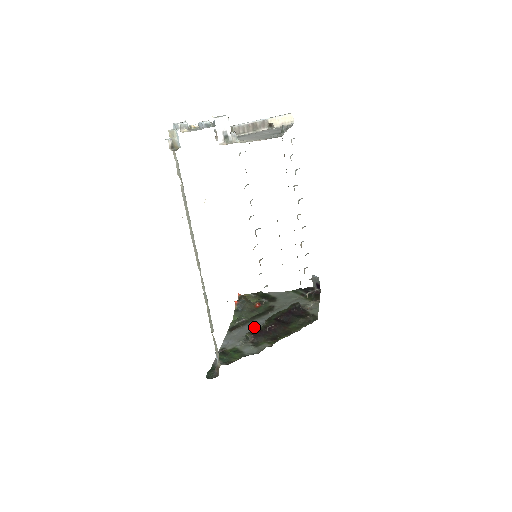
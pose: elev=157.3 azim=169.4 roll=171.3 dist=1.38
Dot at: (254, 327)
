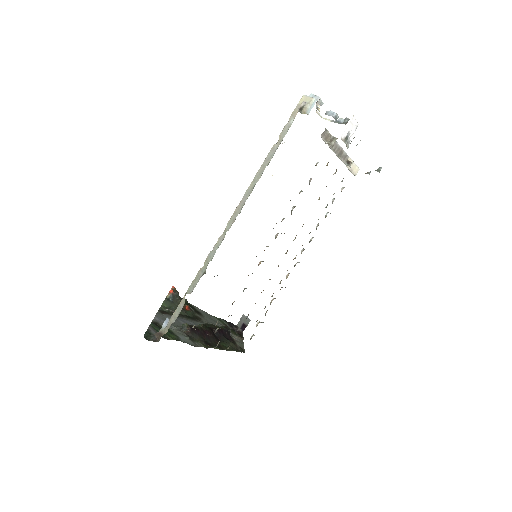
Dot at: occluded
